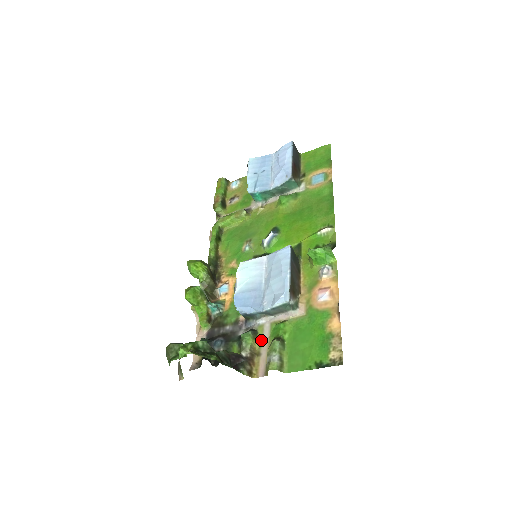
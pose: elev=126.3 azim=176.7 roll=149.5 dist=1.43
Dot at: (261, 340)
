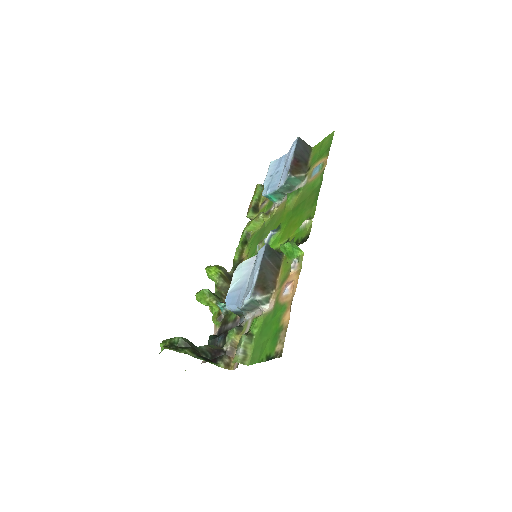
Dot at: occluded
